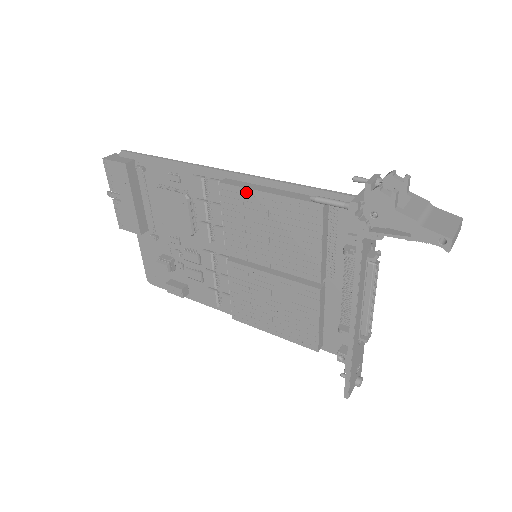
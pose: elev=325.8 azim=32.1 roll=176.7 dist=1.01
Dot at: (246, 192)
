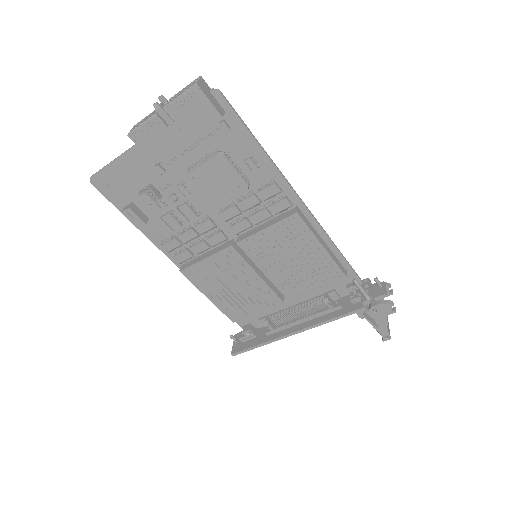
Dot at: (309, 234)
